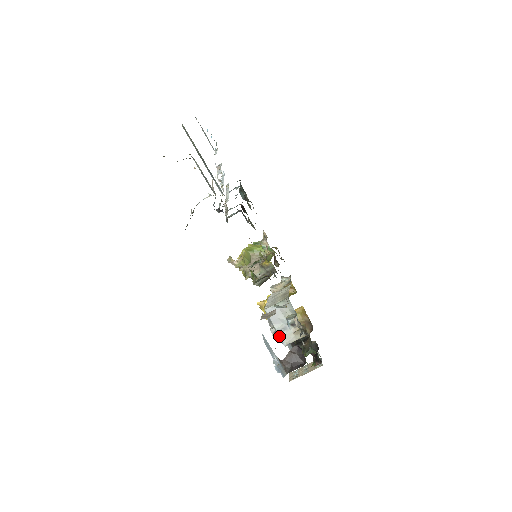
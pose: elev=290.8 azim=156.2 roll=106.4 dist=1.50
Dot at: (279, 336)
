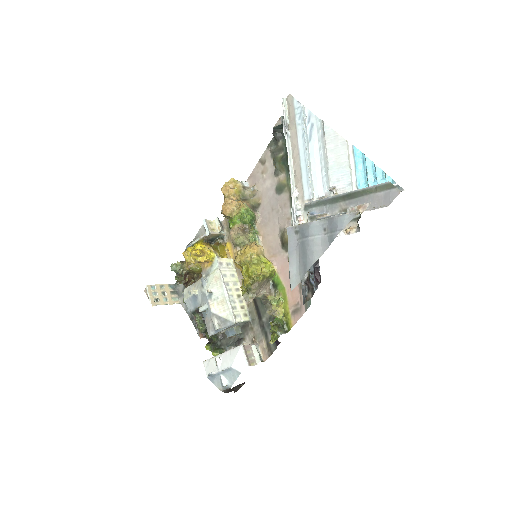
Dot at: occluded
